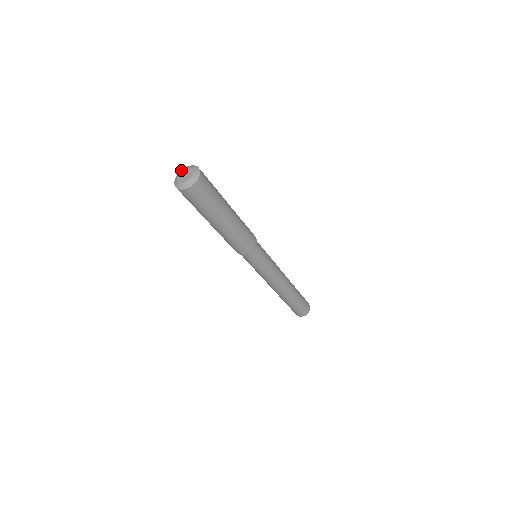
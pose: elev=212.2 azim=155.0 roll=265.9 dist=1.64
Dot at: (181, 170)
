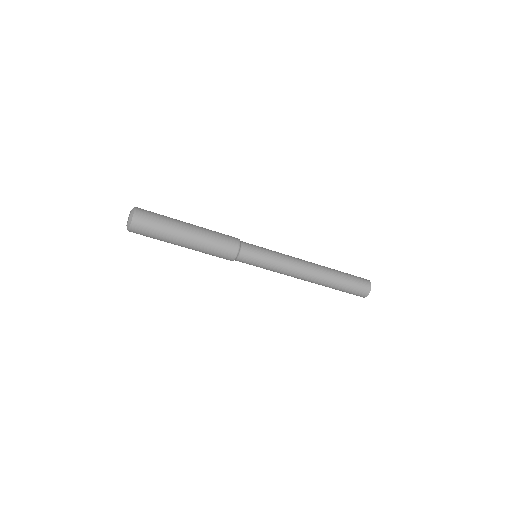
Dot at: occluded
